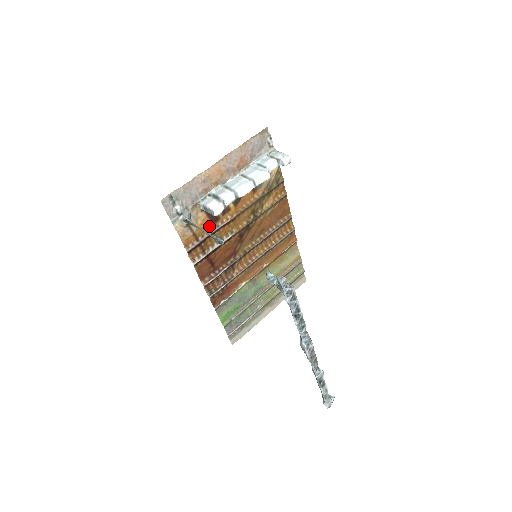
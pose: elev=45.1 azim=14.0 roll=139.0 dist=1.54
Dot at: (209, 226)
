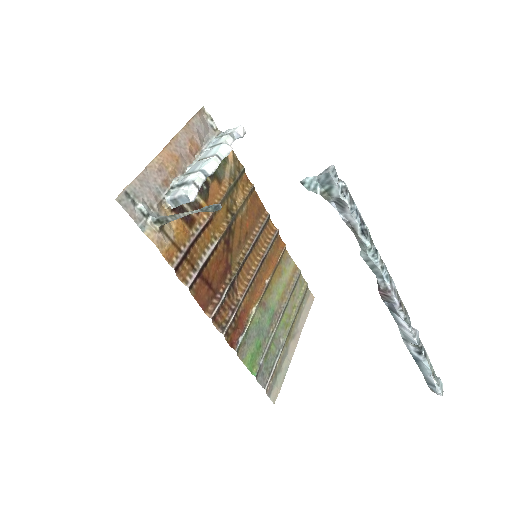
Dot at: (187, 231)
